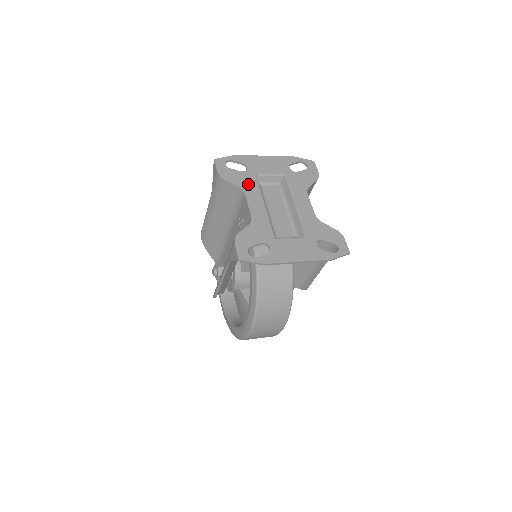
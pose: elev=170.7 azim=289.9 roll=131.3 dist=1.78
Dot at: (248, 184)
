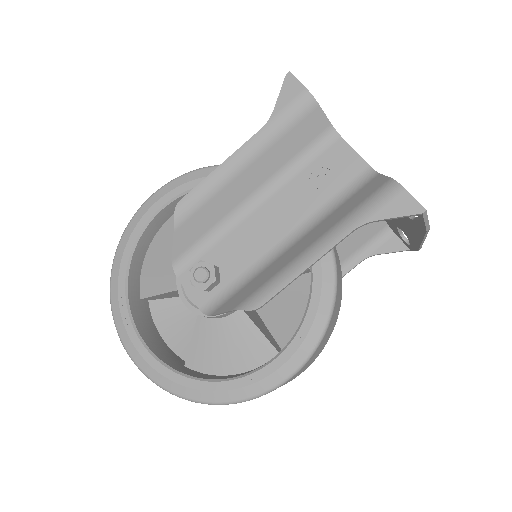
Dot at: occluded
